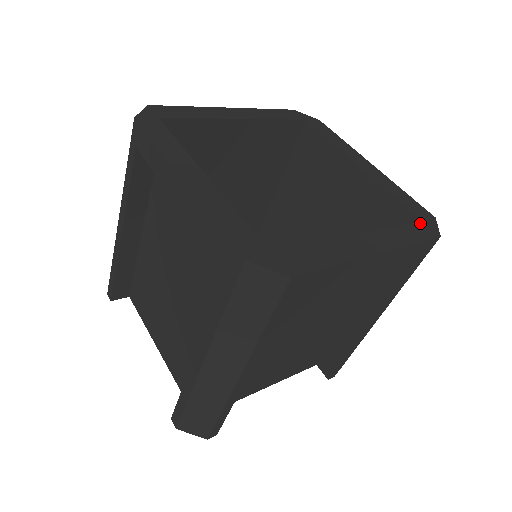
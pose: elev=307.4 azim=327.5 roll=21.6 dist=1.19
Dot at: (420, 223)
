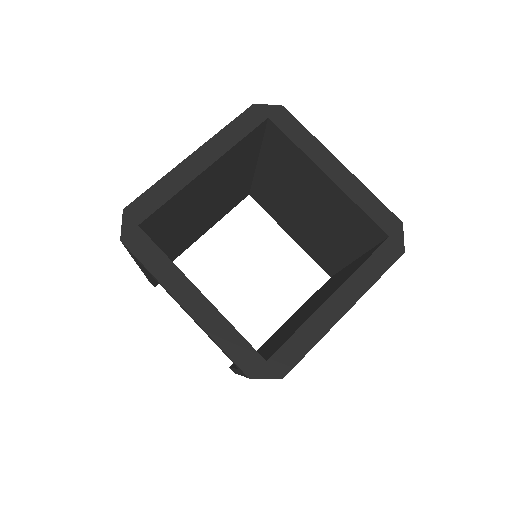
Dot at: (387, 242)
